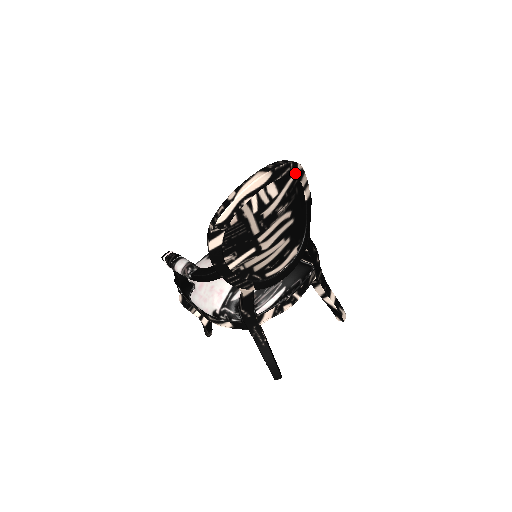
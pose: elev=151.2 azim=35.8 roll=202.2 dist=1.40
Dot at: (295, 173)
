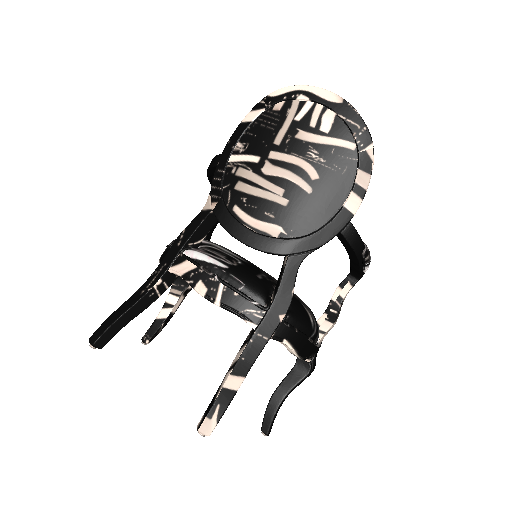
Dot at: (360, 144)
